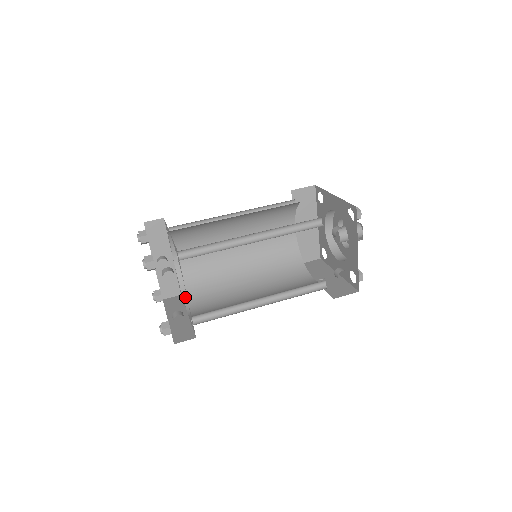
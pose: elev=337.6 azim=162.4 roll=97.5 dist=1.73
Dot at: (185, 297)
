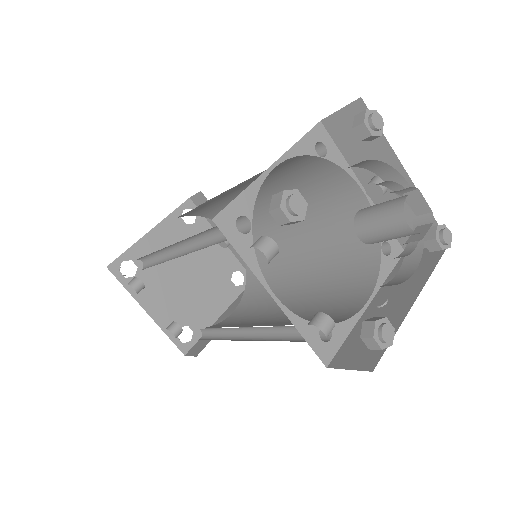
Dot at: (246, 288)
